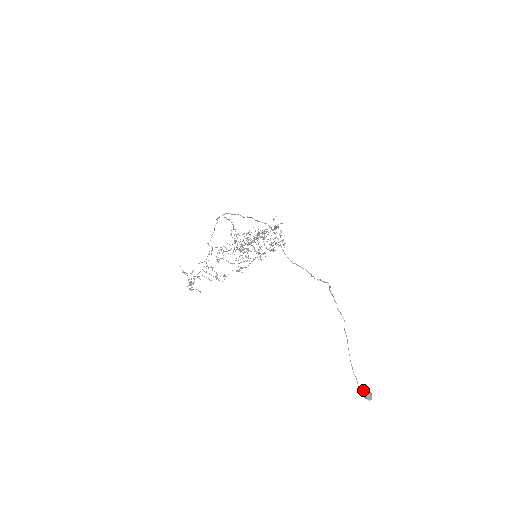
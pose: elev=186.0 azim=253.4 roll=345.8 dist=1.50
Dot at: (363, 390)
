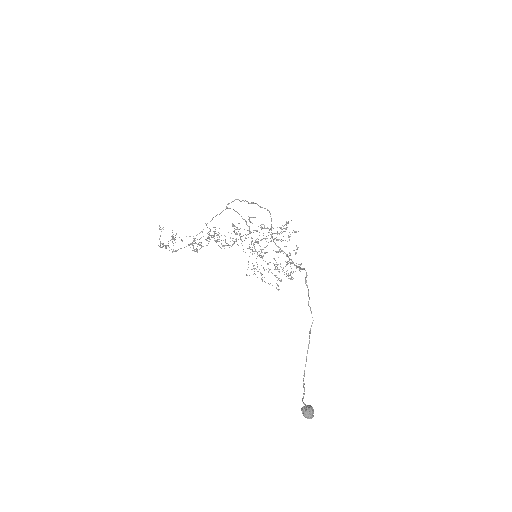
Dot at: (305, 405)
